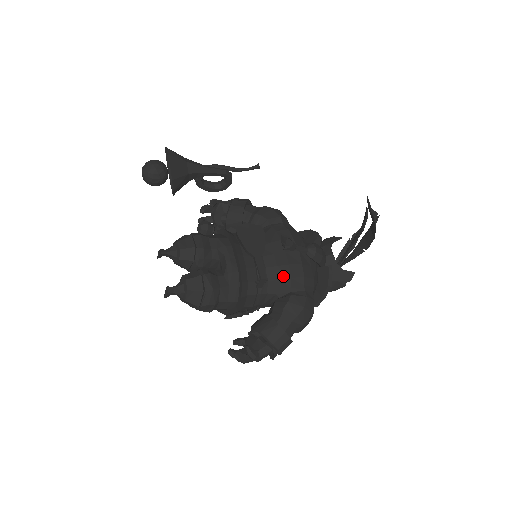
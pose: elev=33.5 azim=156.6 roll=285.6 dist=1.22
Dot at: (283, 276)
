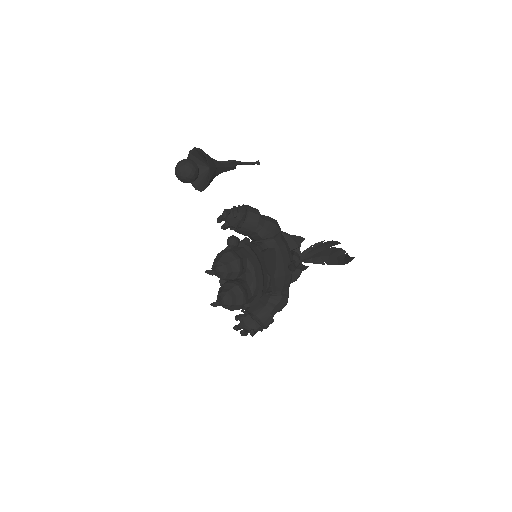
Dot at: (280, 283)
